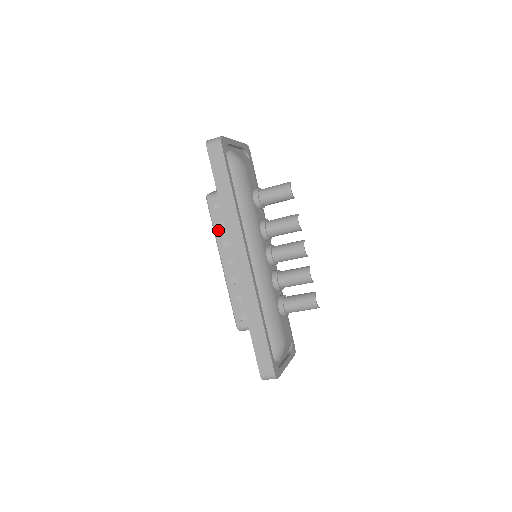
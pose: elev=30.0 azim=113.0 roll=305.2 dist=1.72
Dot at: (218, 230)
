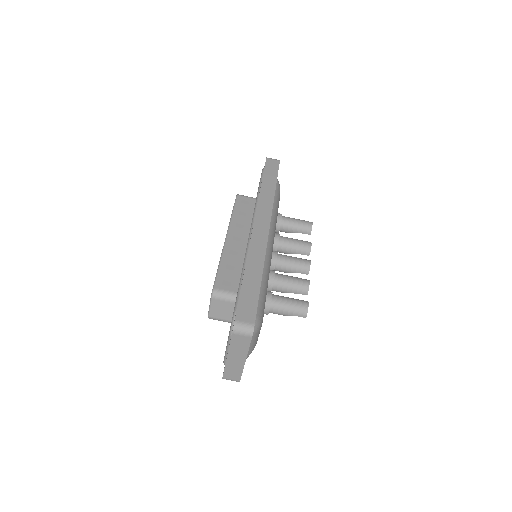
Dot at: (237, 215)
